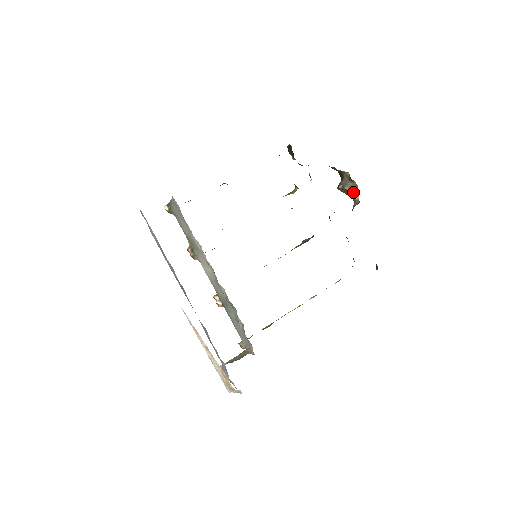
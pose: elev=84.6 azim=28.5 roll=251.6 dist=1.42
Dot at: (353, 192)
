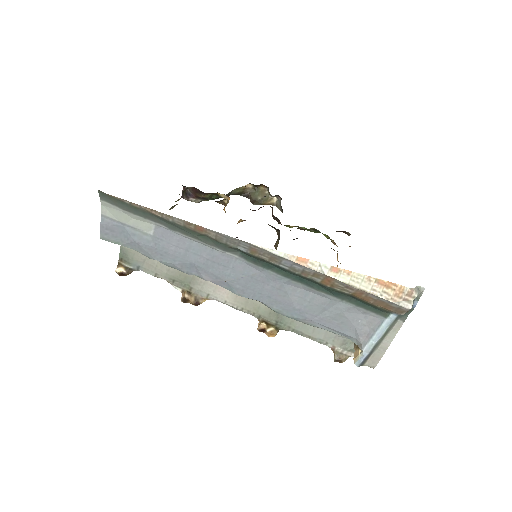
Dot at: (268, 197)
